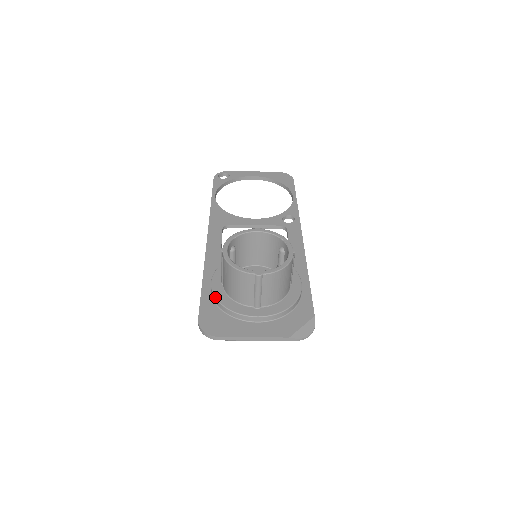
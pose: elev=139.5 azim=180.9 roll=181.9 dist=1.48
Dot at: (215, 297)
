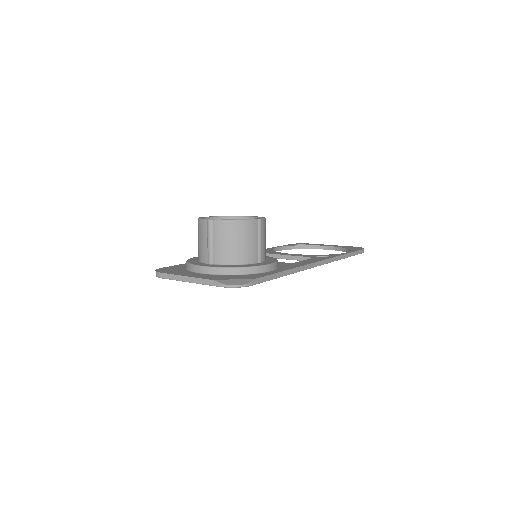
Dot at: (188, 259)
